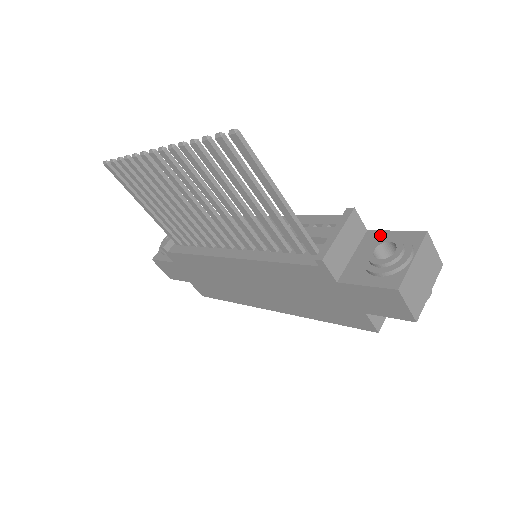
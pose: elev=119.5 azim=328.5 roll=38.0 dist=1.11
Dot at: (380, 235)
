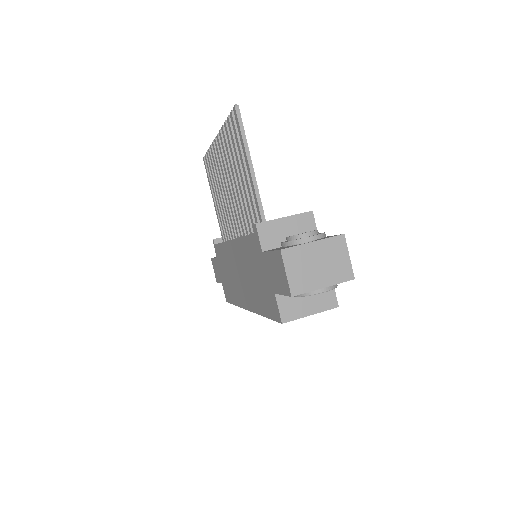
Dot at: occluded
